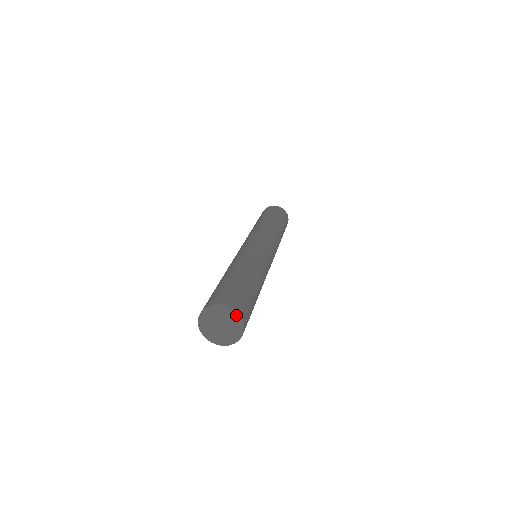
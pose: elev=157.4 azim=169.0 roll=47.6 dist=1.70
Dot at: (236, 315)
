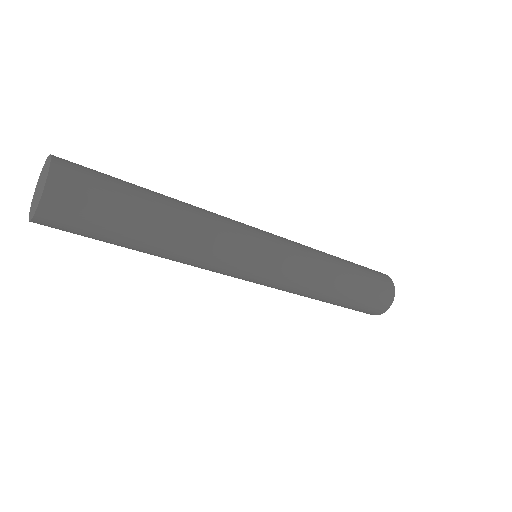
Dot at: (50, 163)
